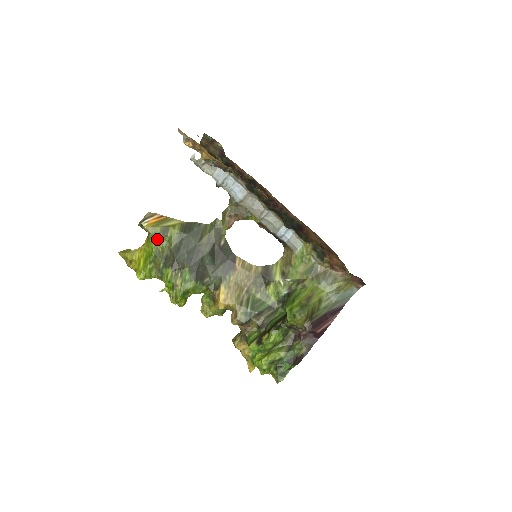
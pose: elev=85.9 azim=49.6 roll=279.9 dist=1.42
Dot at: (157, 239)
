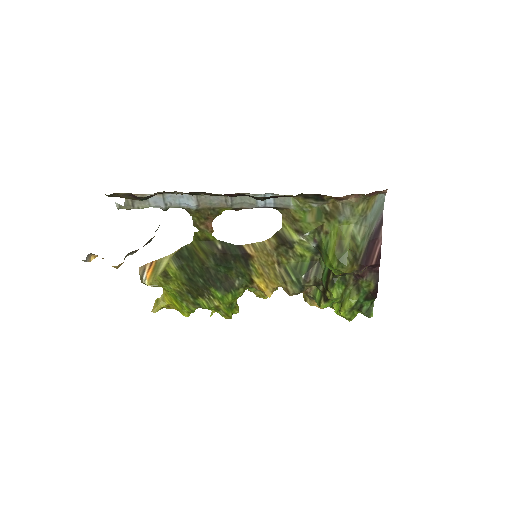
Dot at: (167, 285)
